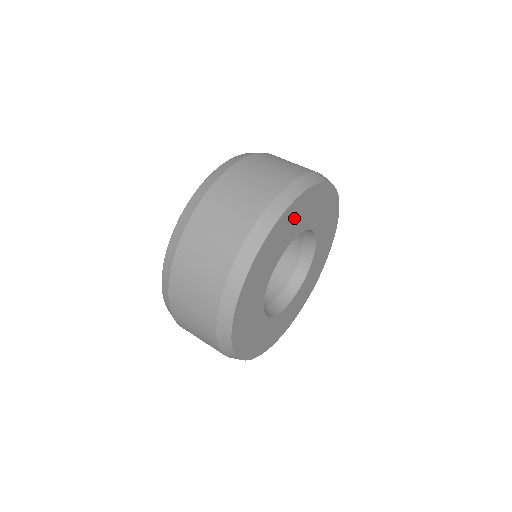
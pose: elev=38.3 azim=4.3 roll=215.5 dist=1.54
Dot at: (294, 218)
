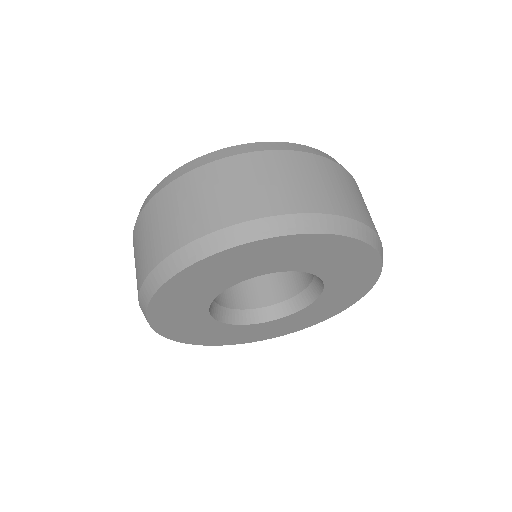
Dot at: (243, 261)
